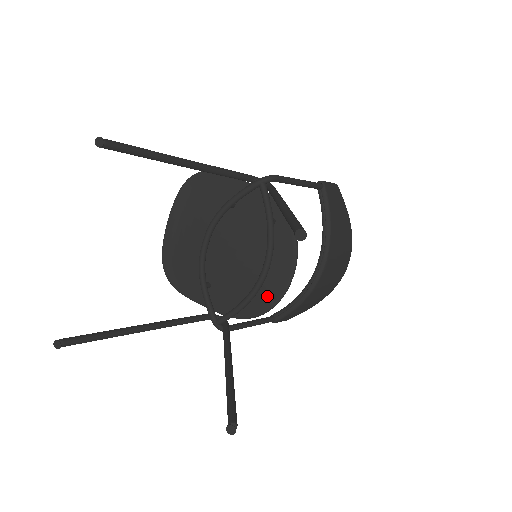
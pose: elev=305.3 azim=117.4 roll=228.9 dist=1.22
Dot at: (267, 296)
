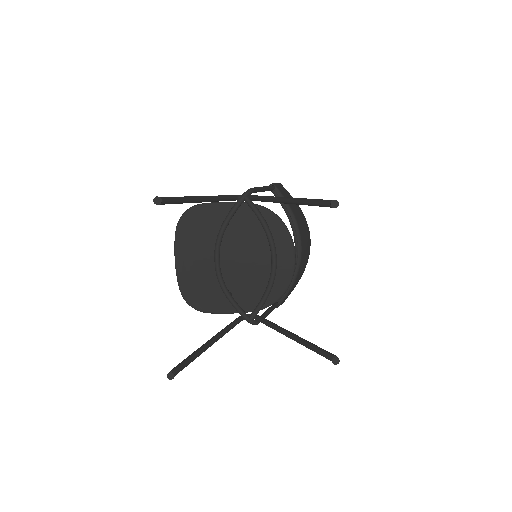
Dot at: (282, 279)
